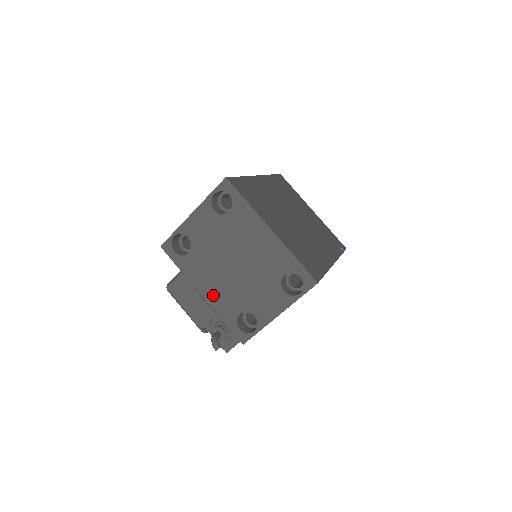
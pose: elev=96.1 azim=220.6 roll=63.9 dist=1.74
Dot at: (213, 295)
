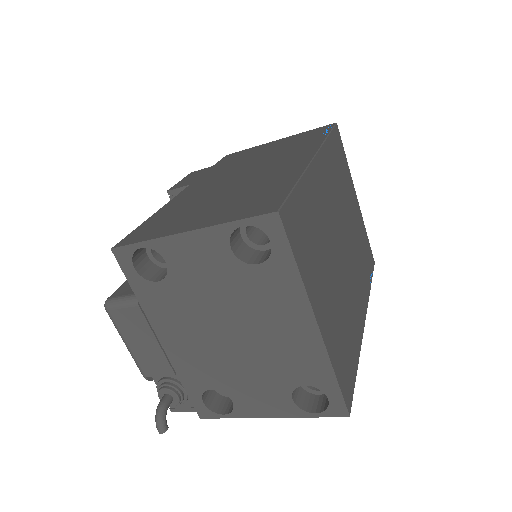
Dot at: (179, 351)
